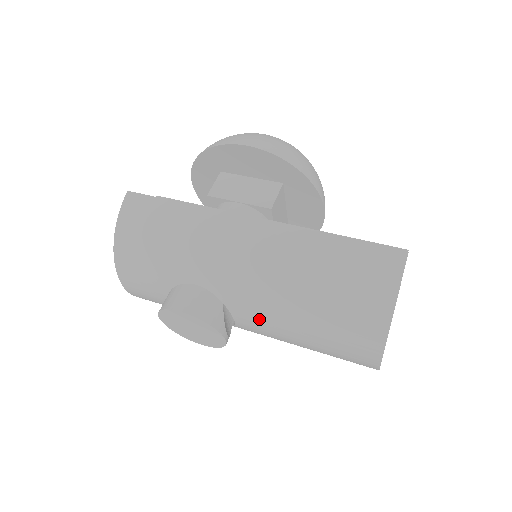
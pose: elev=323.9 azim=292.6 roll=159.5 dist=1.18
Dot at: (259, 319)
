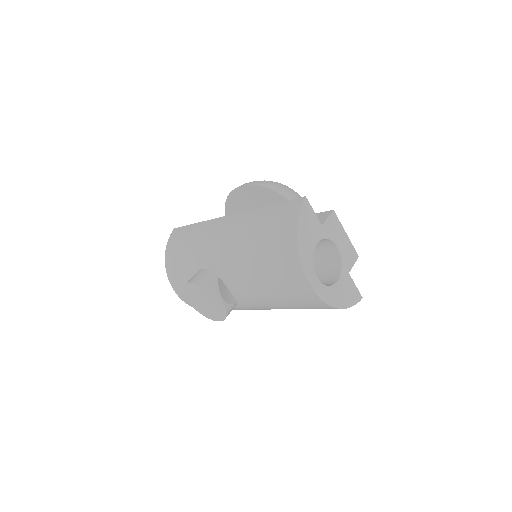
Dot at: (238, 280)
